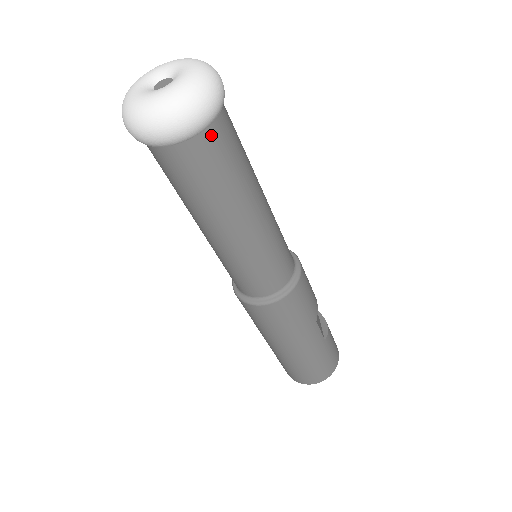
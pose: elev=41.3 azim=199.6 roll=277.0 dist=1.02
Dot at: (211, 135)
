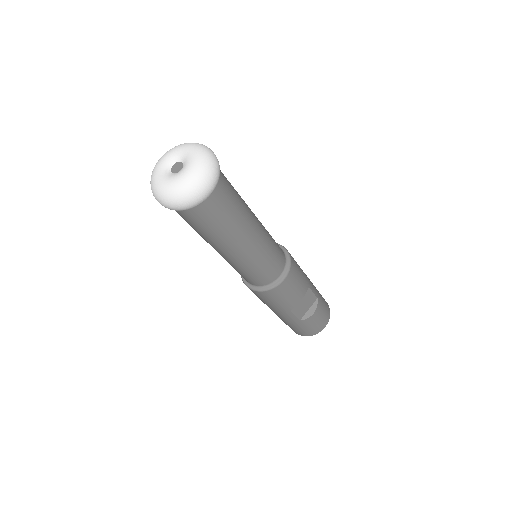
Dot at: (190, 213)
